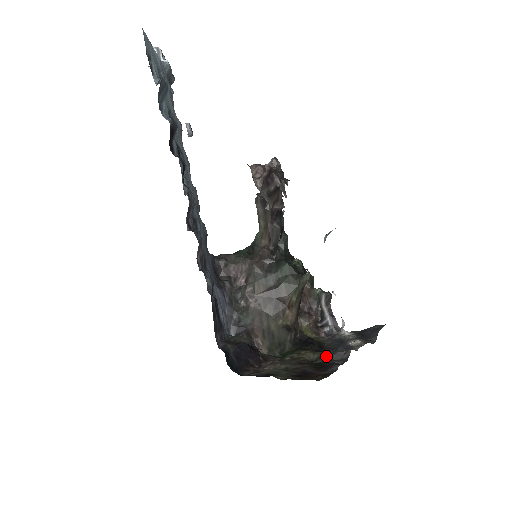
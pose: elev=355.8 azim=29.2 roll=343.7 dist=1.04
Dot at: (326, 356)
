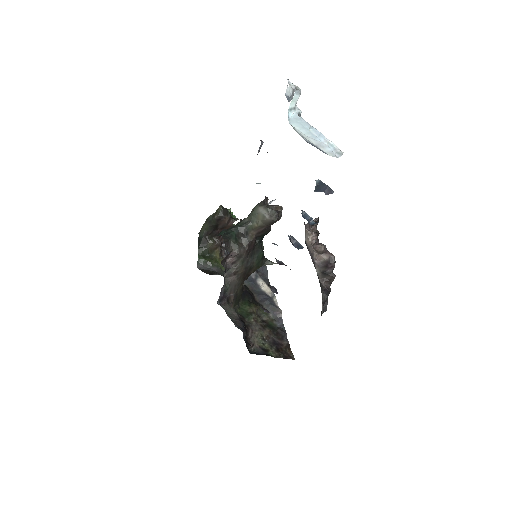
Dot at: occluded
